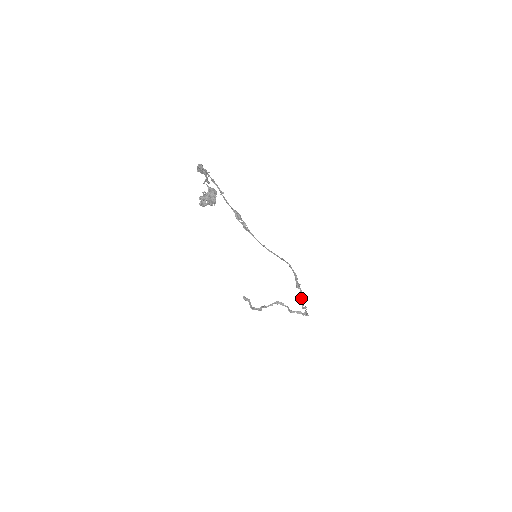
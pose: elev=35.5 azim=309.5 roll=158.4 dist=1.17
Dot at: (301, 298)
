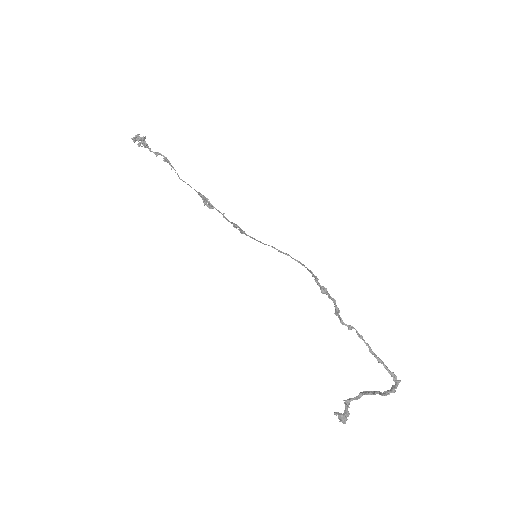
Dot at: (335, 309)
